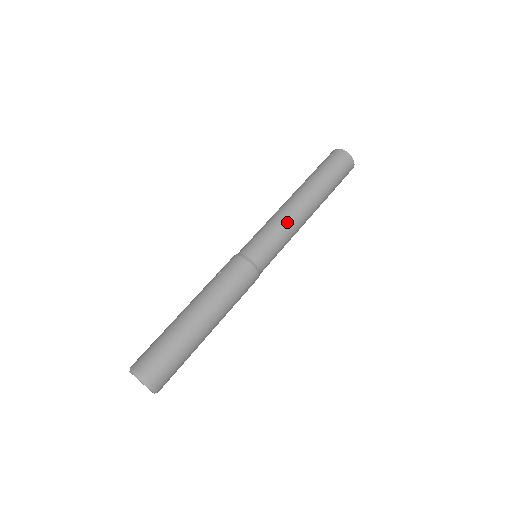
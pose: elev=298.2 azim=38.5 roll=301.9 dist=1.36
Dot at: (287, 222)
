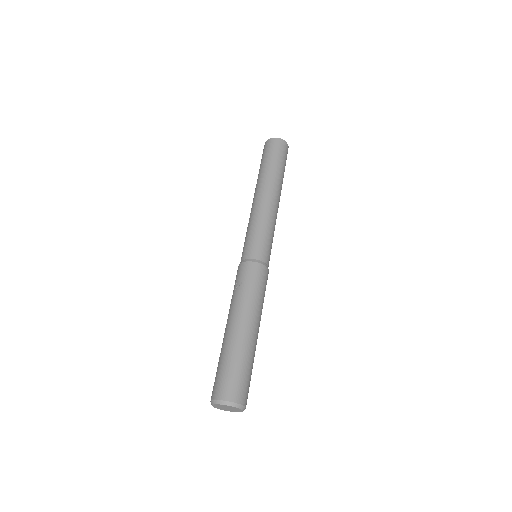
Dot at: (270, 217)
